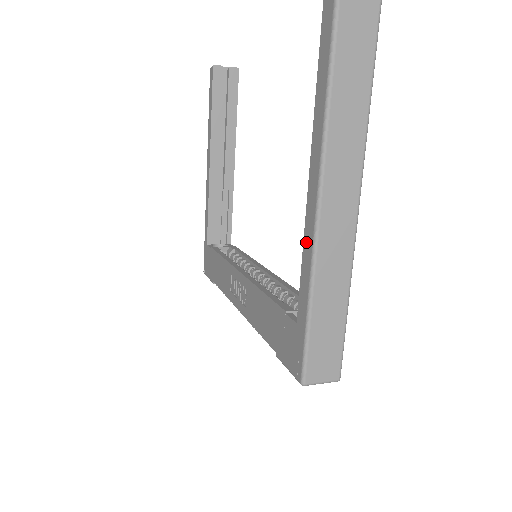
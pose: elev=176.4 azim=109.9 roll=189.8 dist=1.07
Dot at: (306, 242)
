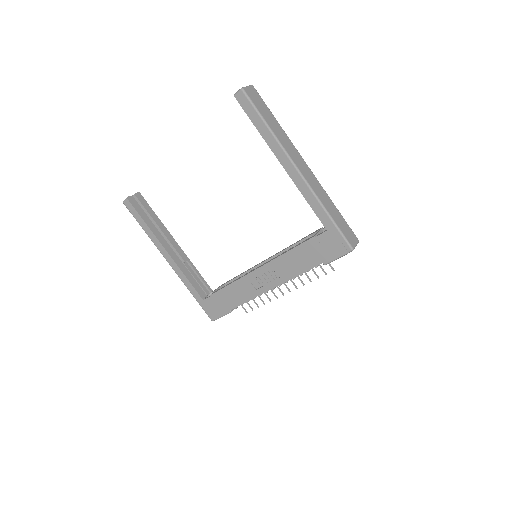
Dot at: (304, 192)
